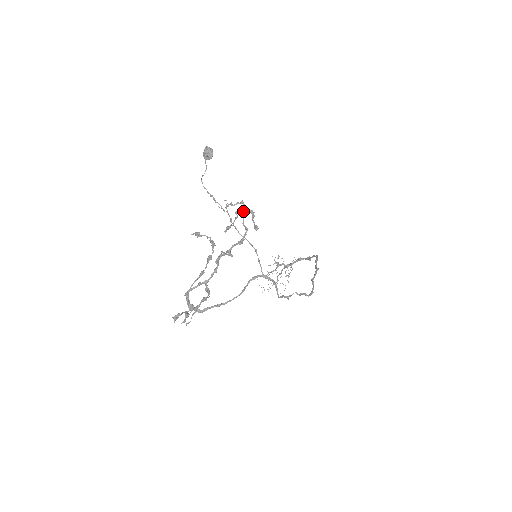
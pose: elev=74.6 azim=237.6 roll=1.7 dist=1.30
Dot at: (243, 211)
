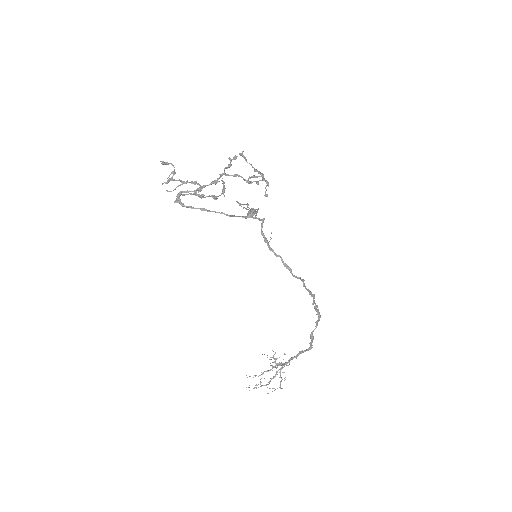
Dot at: (261, 173)
